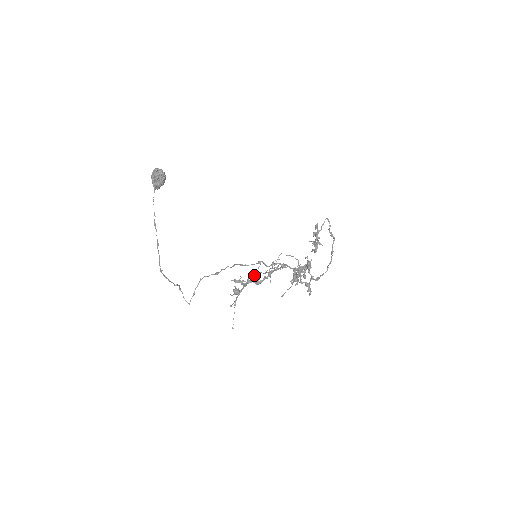
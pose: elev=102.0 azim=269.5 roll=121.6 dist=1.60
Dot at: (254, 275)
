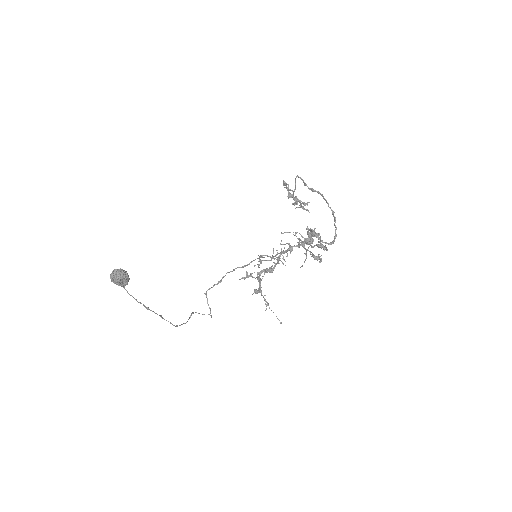
Dot at: occluded
